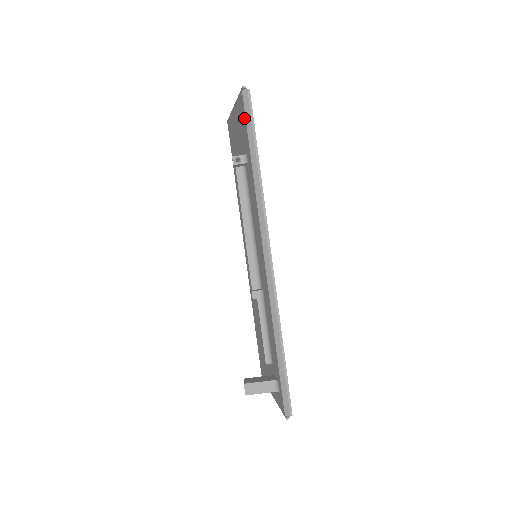
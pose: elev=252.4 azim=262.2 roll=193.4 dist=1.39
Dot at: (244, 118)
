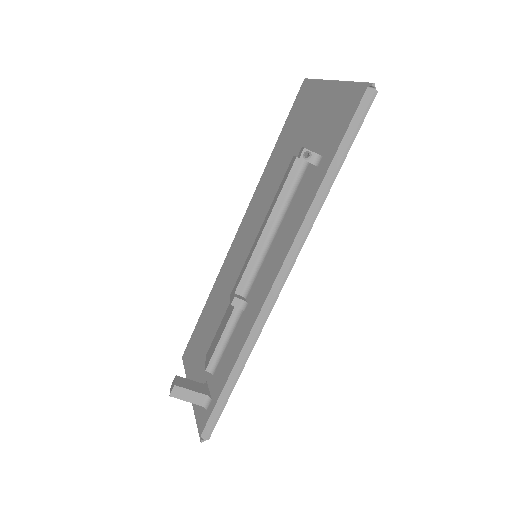
Dot at: (348, 118)
